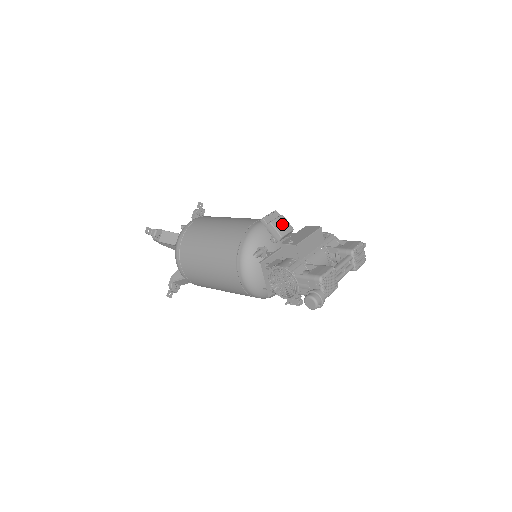
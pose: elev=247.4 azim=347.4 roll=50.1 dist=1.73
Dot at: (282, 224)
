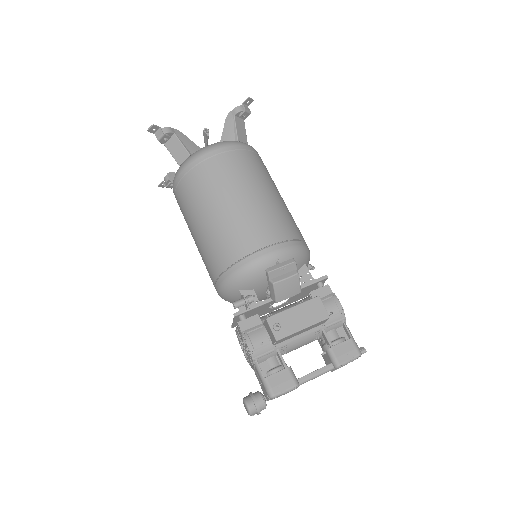
Dot at: (288, 287)
